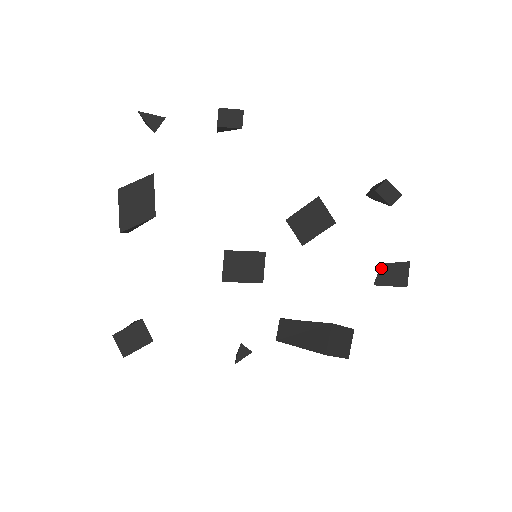
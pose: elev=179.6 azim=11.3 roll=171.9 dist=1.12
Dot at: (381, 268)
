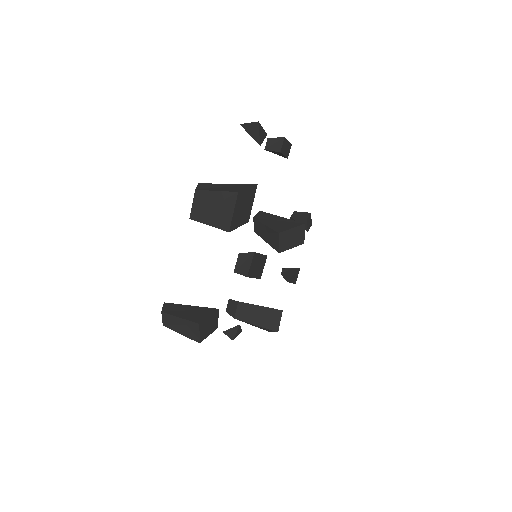
Dot at: (292, 271)
